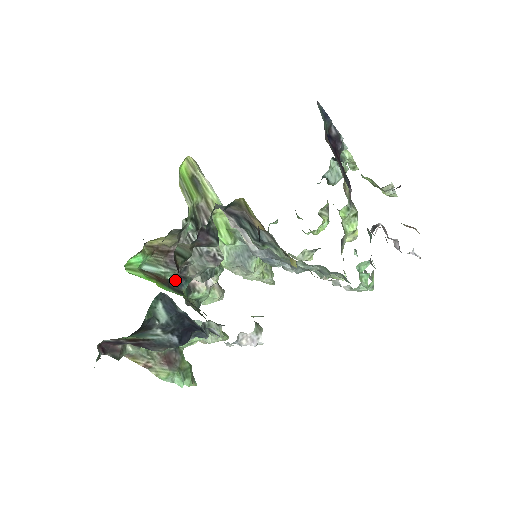
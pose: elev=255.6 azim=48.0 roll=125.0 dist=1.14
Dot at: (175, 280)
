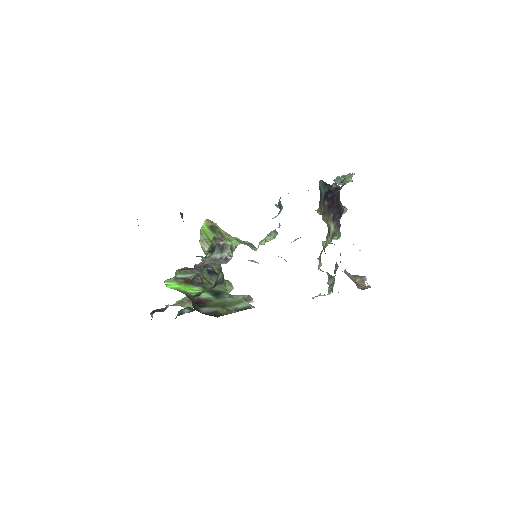
Dot at: occluded
